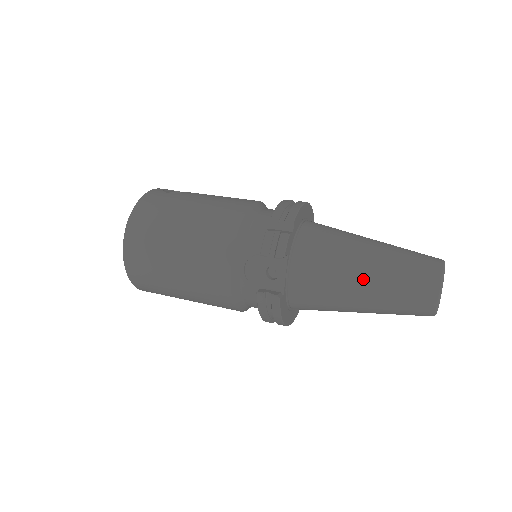
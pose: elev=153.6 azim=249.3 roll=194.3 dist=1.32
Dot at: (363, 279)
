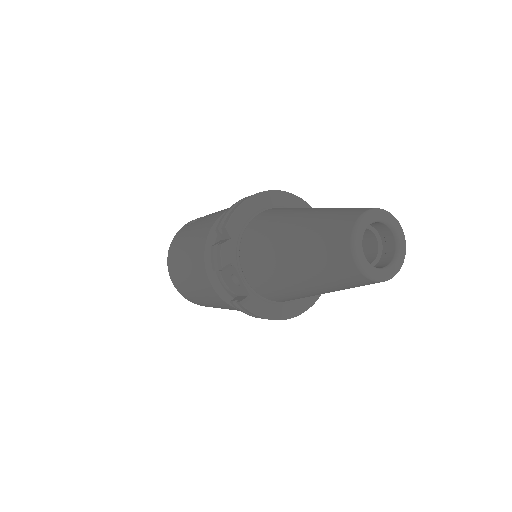
Dot at: (290, 266)
